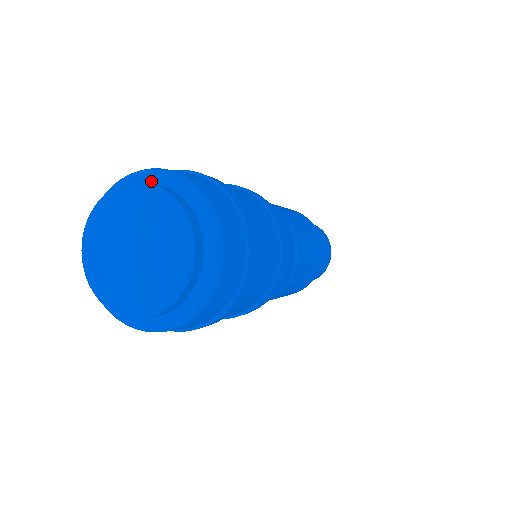
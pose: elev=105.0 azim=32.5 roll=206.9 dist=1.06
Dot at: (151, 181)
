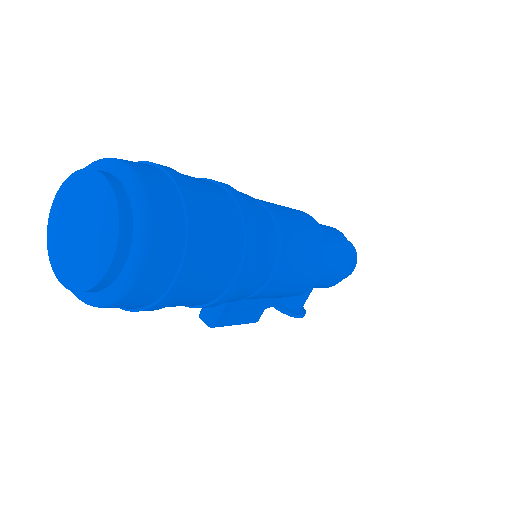
Dot at: occluded
